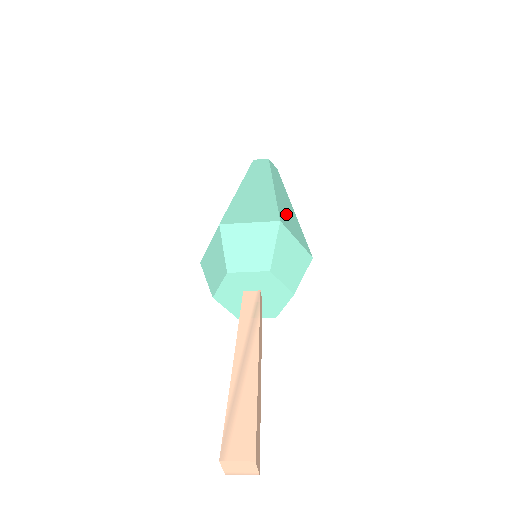
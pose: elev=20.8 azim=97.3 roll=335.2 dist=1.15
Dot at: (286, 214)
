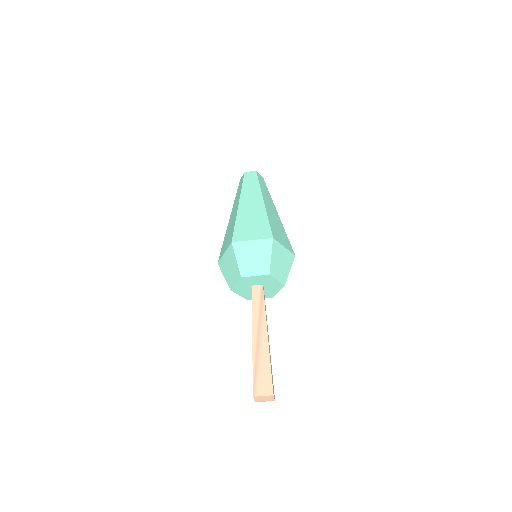
Dot at: (275, 226)
